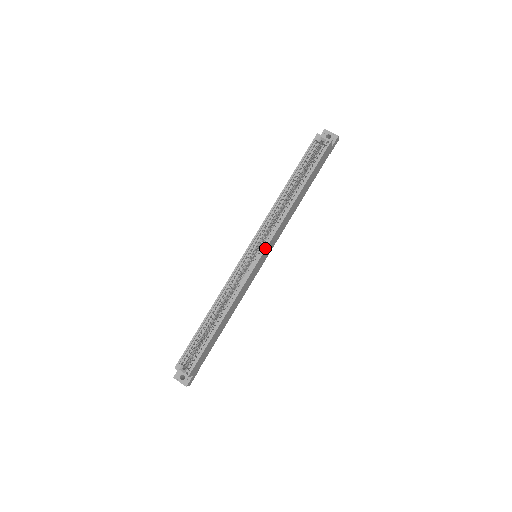
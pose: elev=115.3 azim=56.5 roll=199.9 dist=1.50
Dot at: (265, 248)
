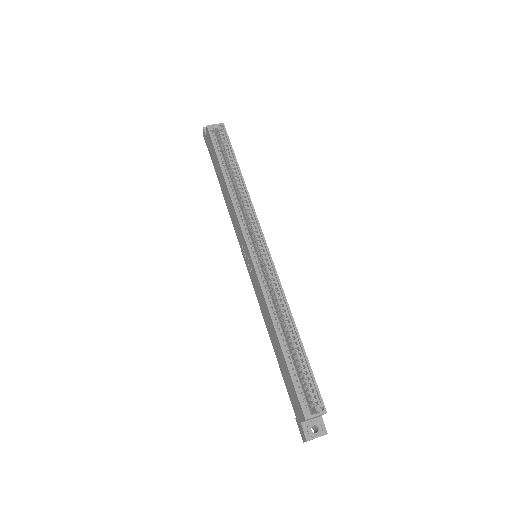
Dot at: (262, 235)
